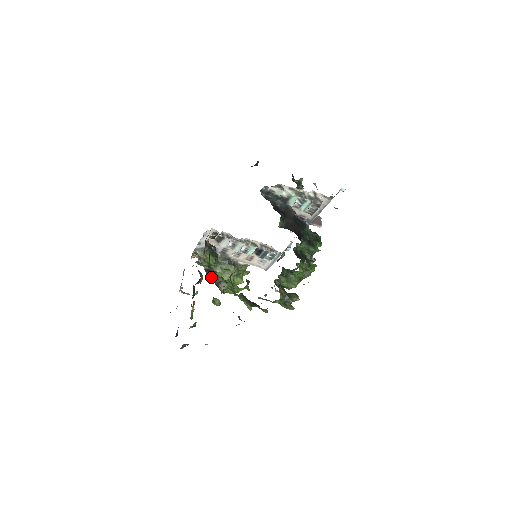
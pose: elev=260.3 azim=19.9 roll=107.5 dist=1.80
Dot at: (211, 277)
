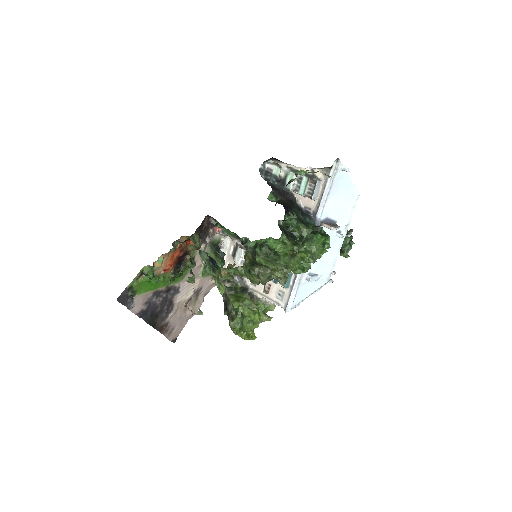
Dot at: (227, 312)
